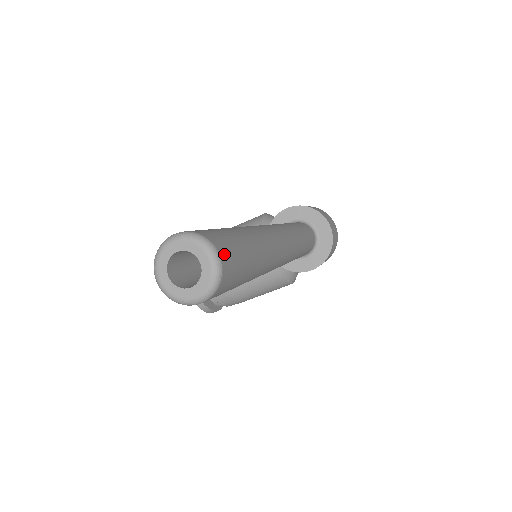
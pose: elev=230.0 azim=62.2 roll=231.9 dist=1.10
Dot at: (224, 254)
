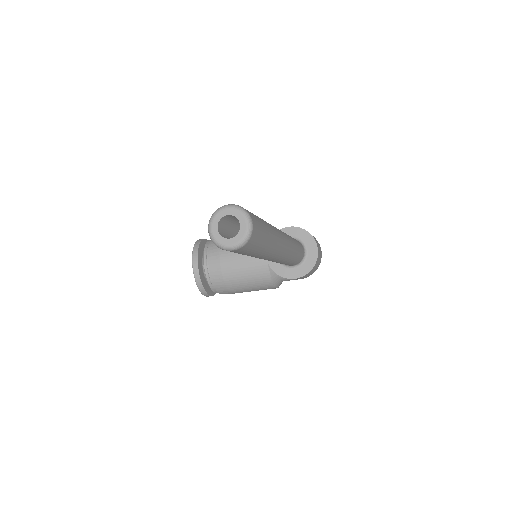
Dot at: (255, 225)
